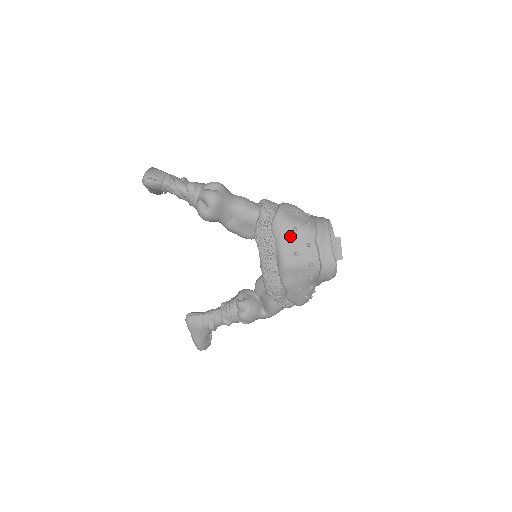
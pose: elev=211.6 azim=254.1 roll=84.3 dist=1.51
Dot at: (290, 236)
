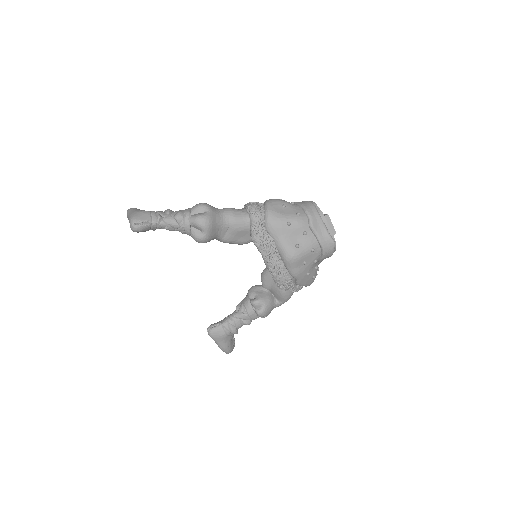
Dot at: (286, 231)
